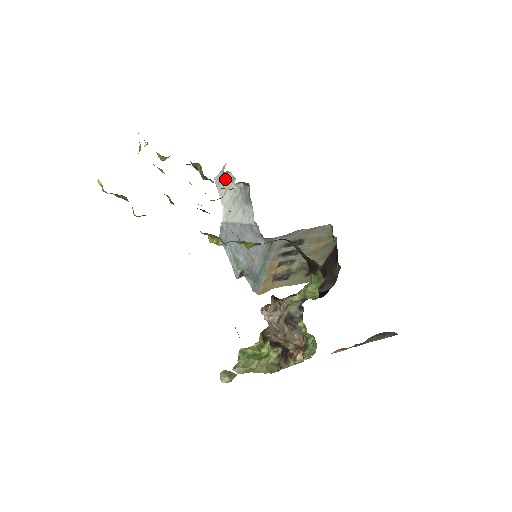
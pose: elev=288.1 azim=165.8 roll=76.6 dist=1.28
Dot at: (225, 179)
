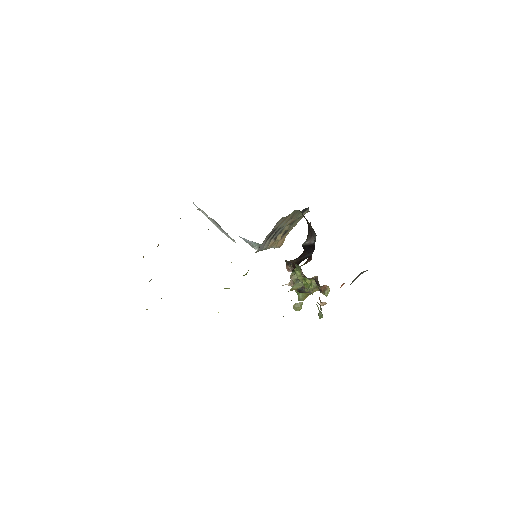
Dot at: occluded
